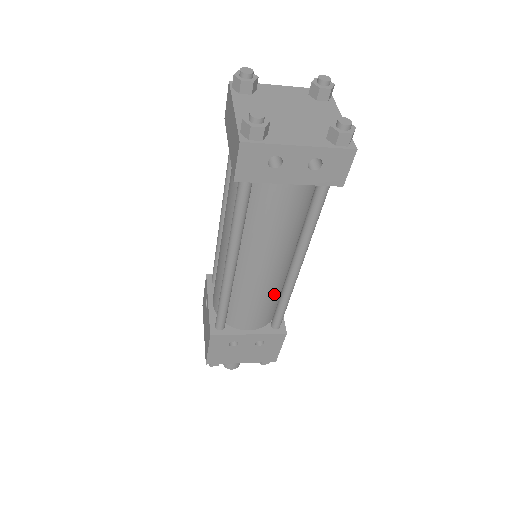
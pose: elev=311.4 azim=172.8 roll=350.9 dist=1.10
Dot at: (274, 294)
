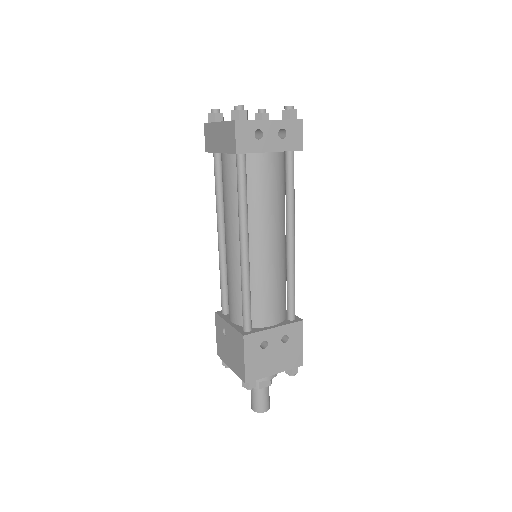
Dot at: (282, 277)
